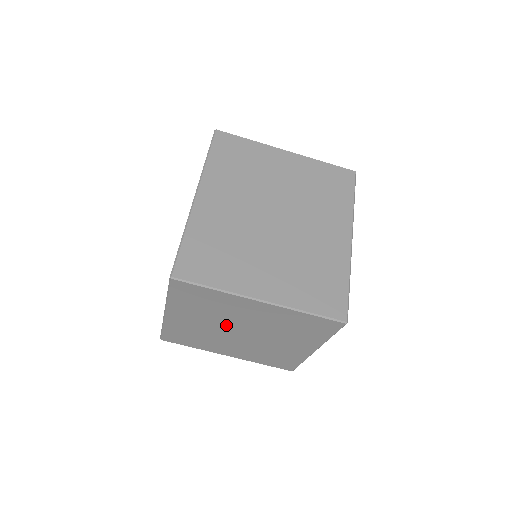
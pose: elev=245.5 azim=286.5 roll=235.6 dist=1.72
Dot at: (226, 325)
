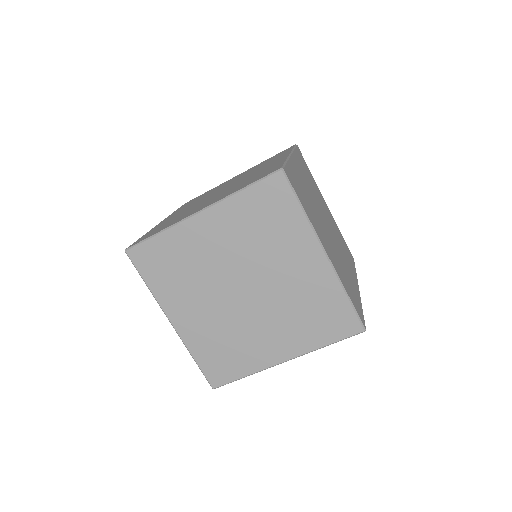
Dot at: (243, 269)
